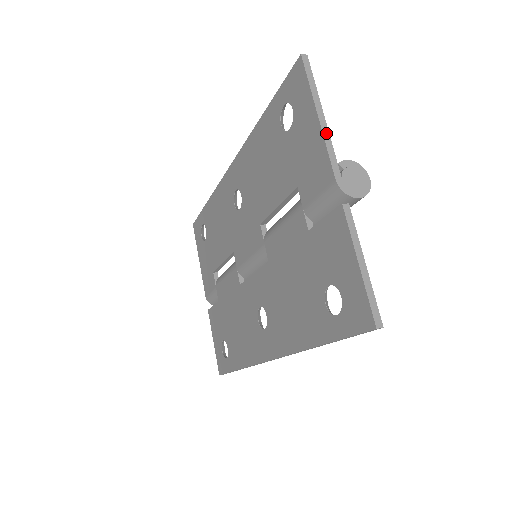
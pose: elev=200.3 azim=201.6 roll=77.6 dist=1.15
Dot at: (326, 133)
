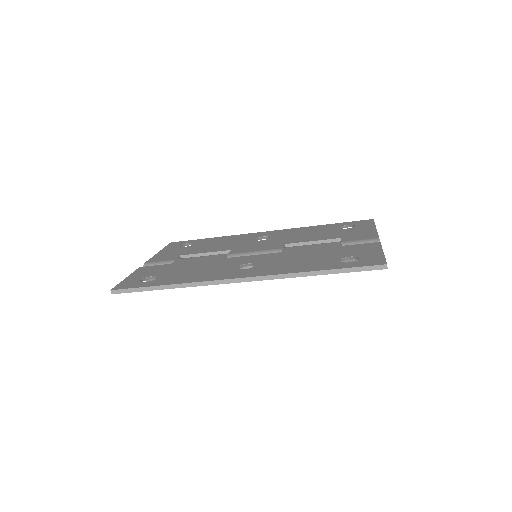
Dot at: occluded
